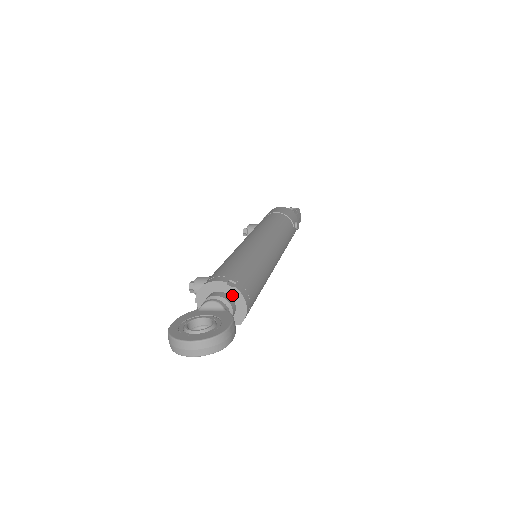
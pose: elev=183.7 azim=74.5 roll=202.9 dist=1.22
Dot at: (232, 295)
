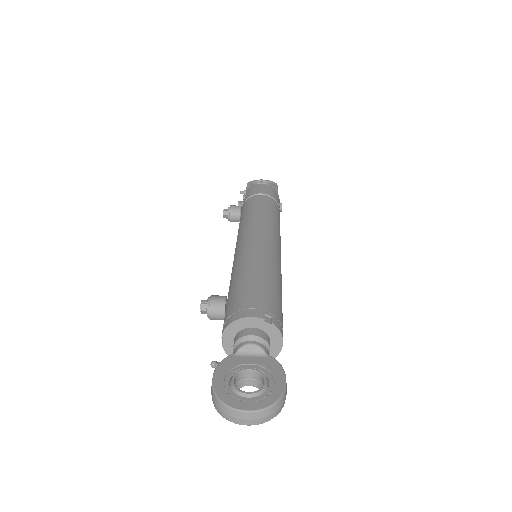
Dot at: (268, 332)
